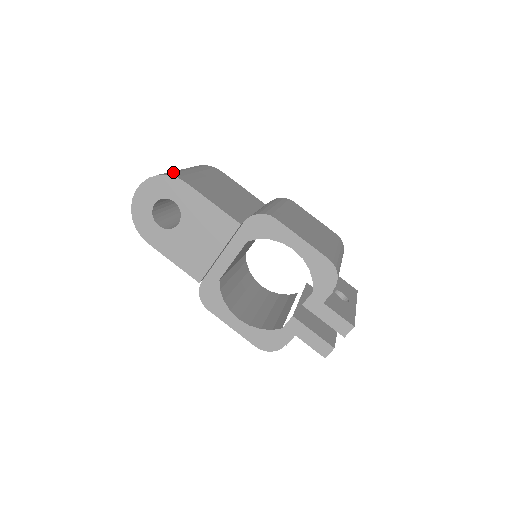
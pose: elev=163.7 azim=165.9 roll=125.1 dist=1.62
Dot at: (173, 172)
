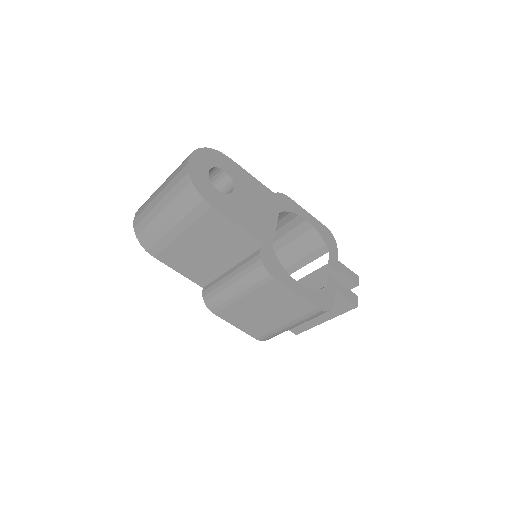
Dot at: occluded
